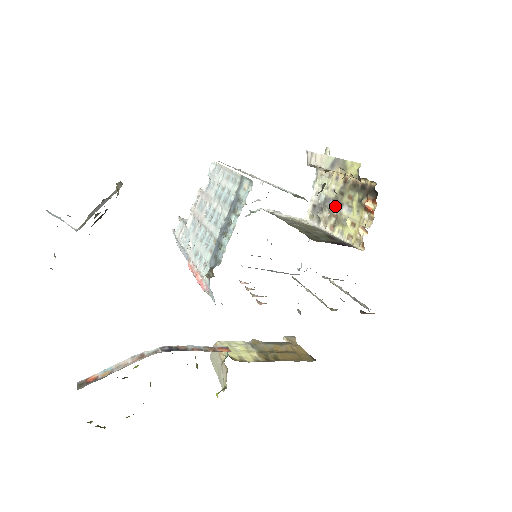
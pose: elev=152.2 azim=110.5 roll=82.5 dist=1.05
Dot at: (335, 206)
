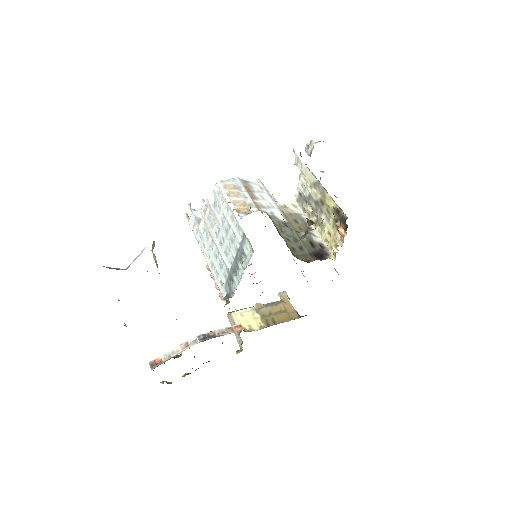
Dot at: (317, 208)
